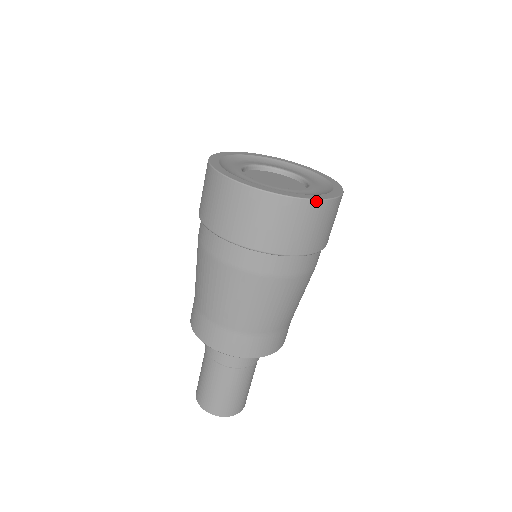
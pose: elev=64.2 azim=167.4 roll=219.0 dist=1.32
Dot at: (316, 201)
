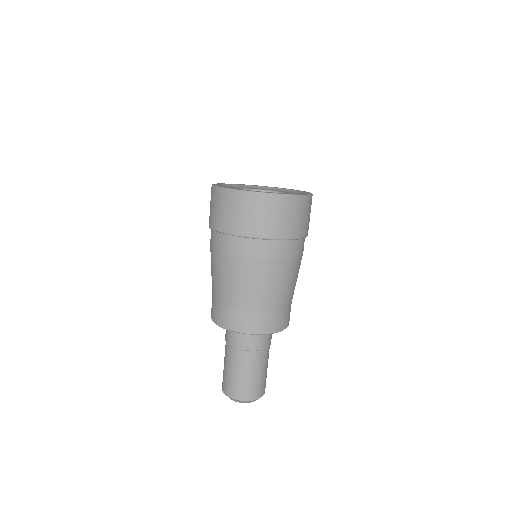
Dot at: (282, 195)
